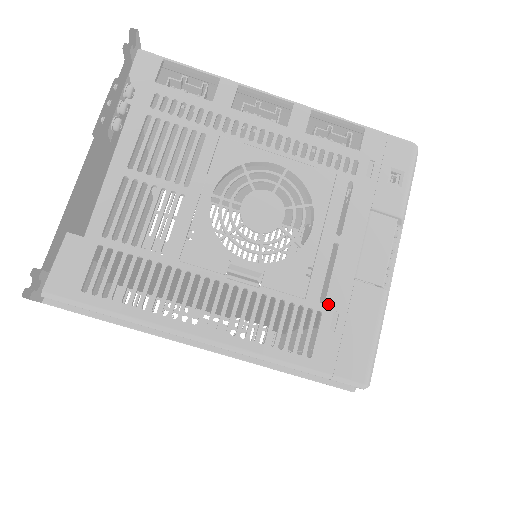
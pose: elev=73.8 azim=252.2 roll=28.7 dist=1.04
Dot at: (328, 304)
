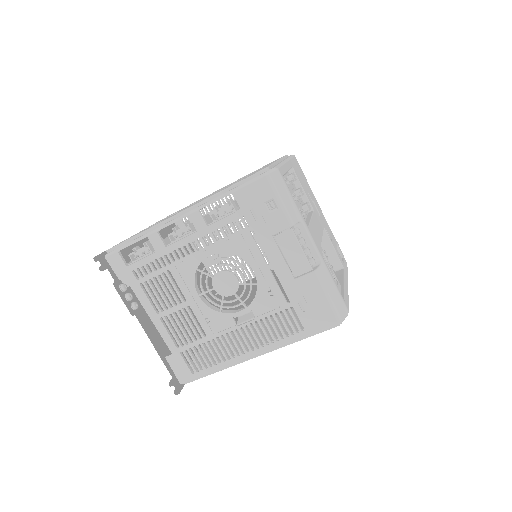
Dot at: (292, 301)
